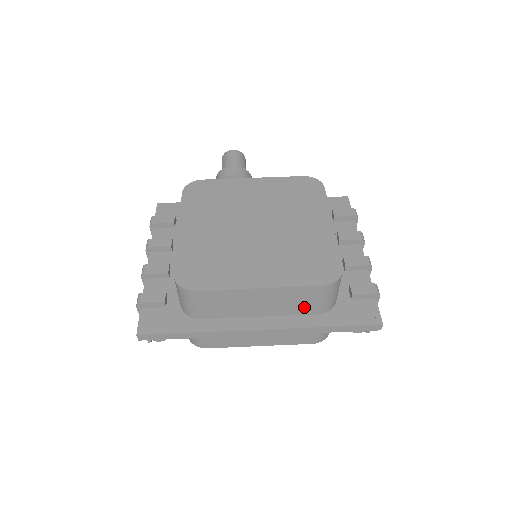
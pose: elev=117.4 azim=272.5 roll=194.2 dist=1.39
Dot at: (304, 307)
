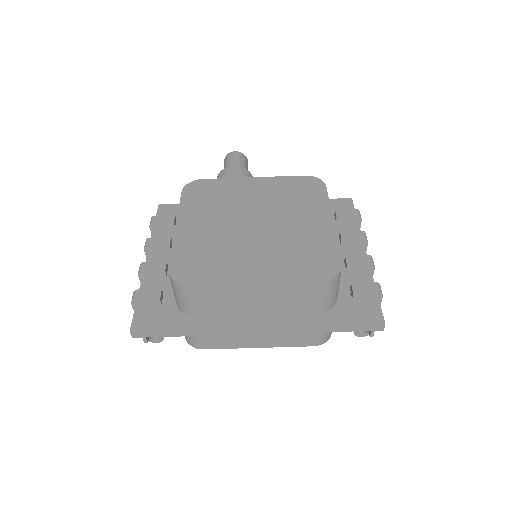
Dot at: (302, 305)
